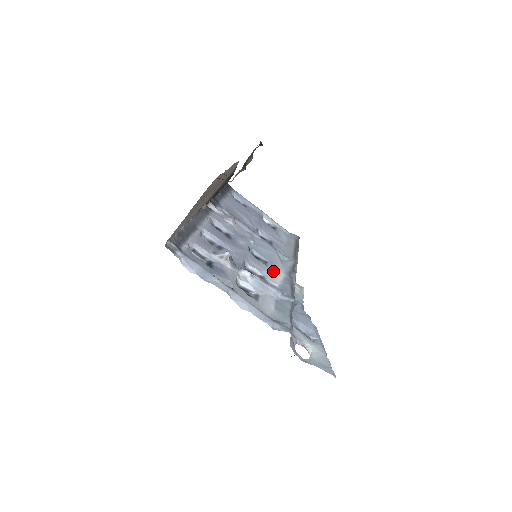
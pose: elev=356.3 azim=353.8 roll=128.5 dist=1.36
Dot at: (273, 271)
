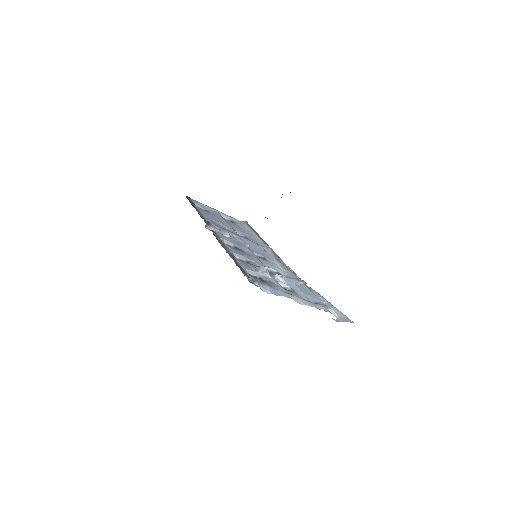
Dot at: (274, 264)
